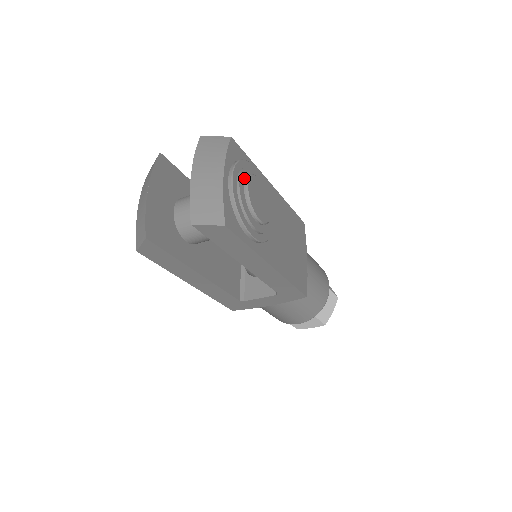
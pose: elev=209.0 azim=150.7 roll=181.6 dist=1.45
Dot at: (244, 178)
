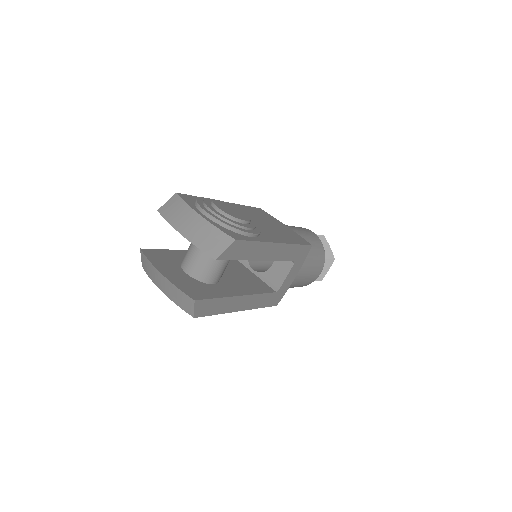
Dot at: (211, 207)
